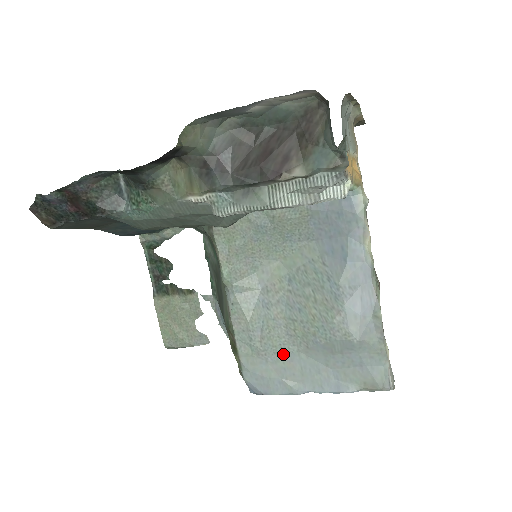
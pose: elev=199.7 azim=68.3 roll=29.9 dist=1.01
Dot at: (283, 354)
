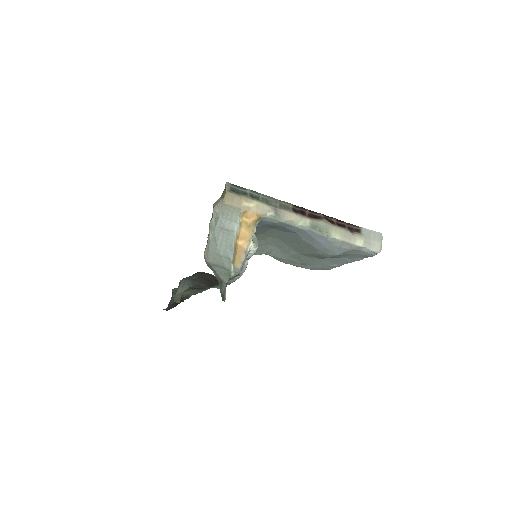
Dot at: (315, 261)
